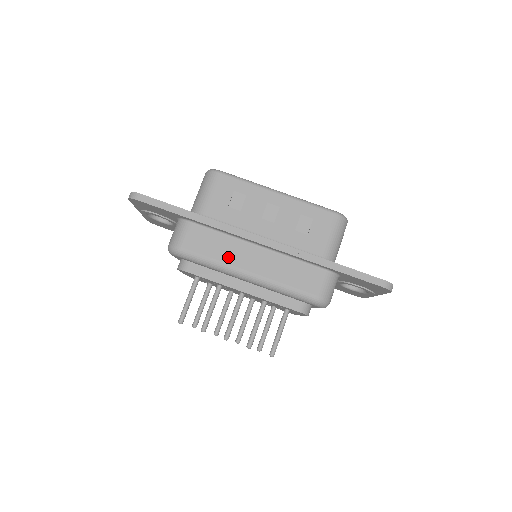
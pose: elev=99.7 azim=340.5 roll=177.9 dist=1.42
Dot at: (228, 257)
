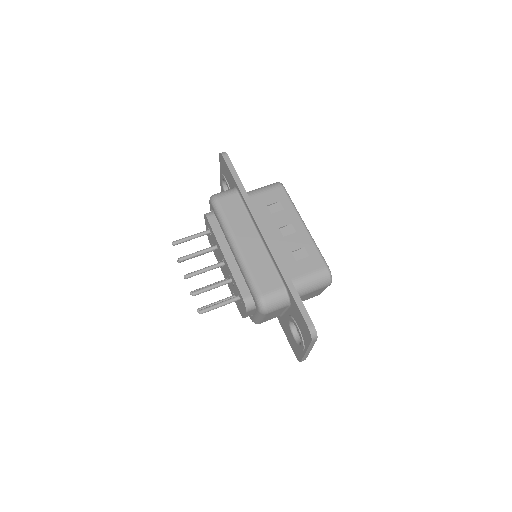
Dot at: (236, 226)
